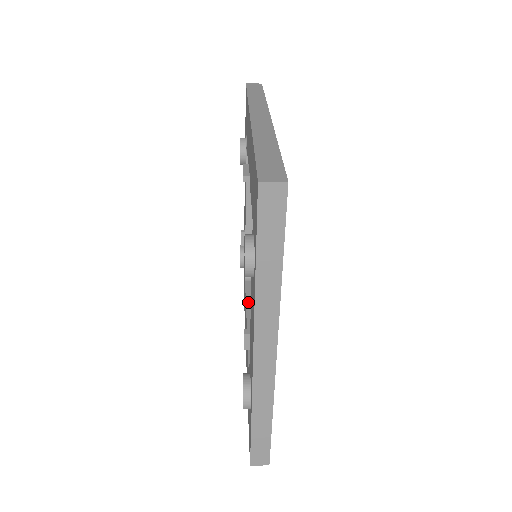
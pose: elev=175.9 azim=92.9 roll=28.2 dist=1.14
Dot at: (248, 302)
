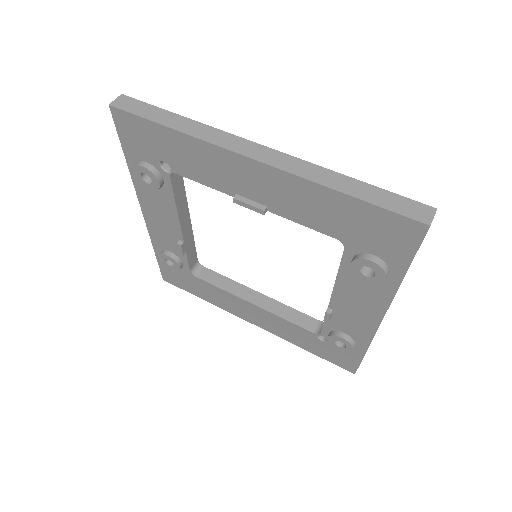
Dot at: (228, 290)
